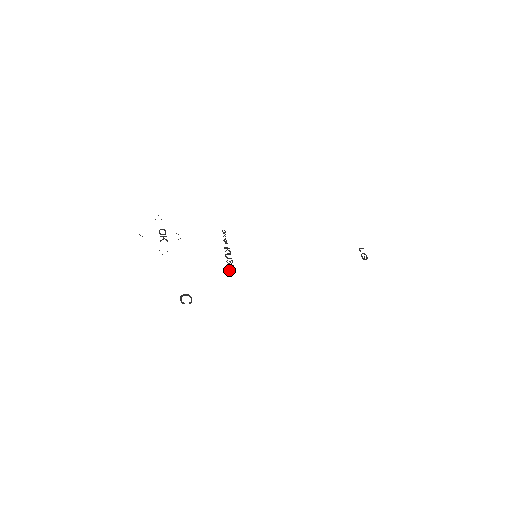
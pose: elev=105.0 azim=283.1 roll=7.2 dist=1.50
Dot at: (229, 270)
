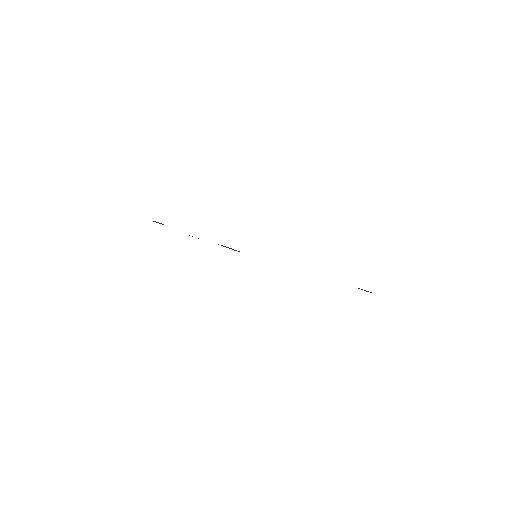
Dot at: (232, 249)
